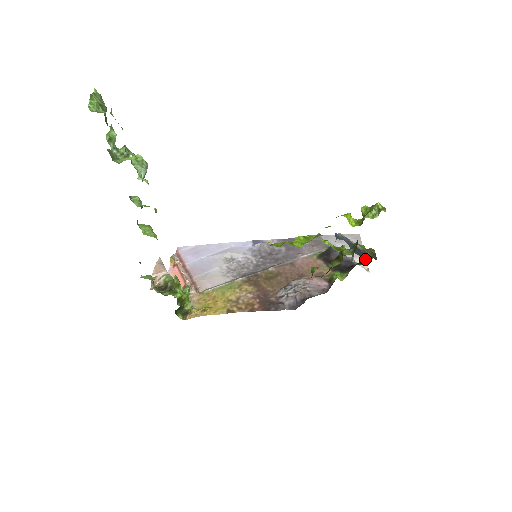
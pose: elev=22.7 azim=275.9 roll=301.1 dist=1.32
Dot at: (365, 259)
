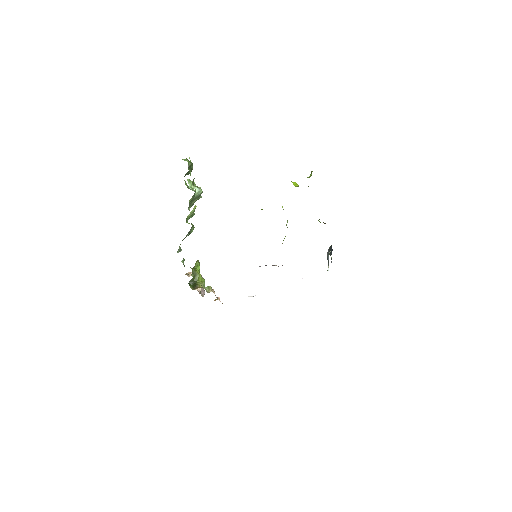
Dot at: occluded
